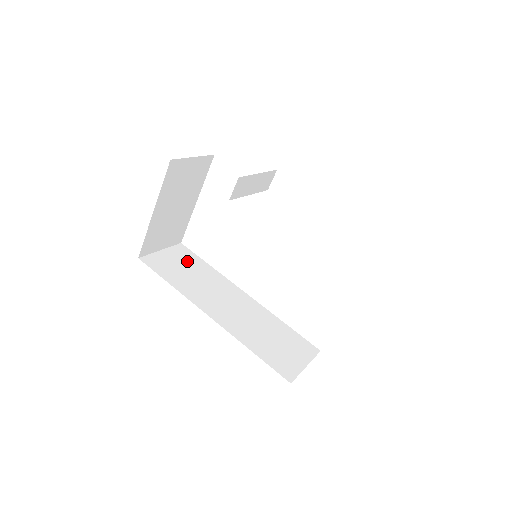
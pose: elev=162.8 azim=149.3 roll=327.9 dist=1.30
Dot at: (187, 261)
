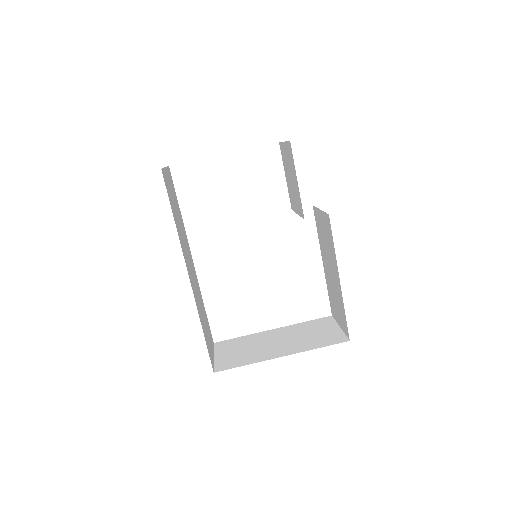
Dot at: (174, 195)
